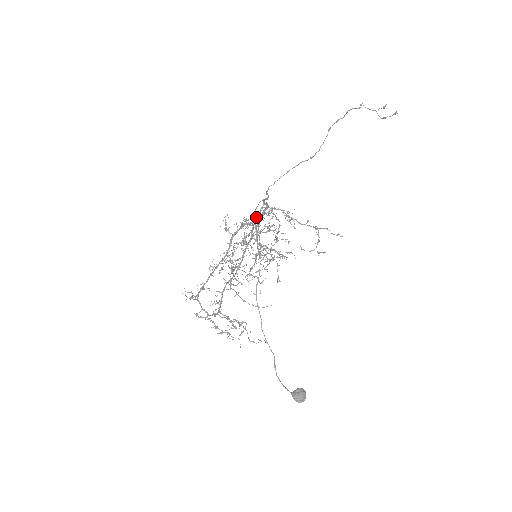
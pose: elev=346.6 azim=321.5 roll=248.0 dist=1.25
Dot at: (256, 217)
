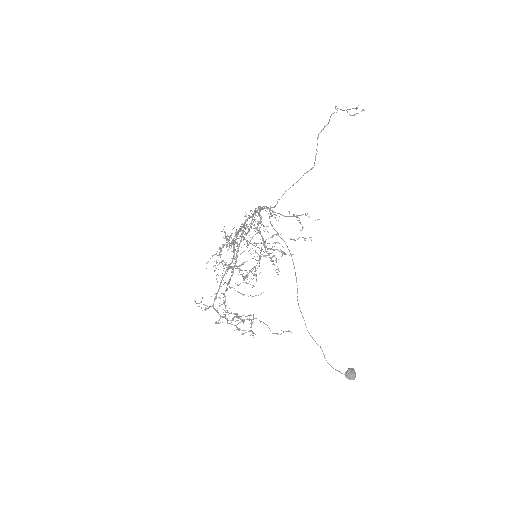
Dot at: (247, 220)
